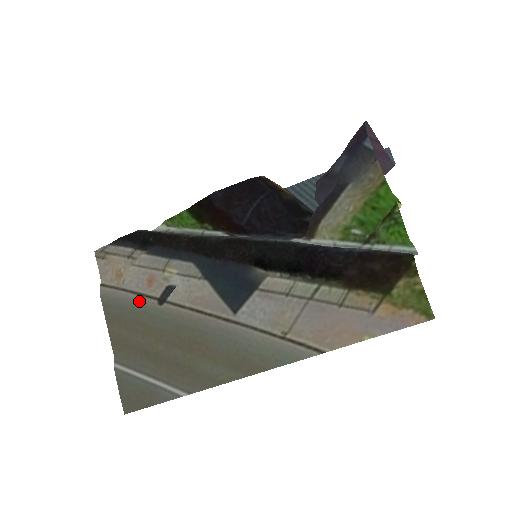
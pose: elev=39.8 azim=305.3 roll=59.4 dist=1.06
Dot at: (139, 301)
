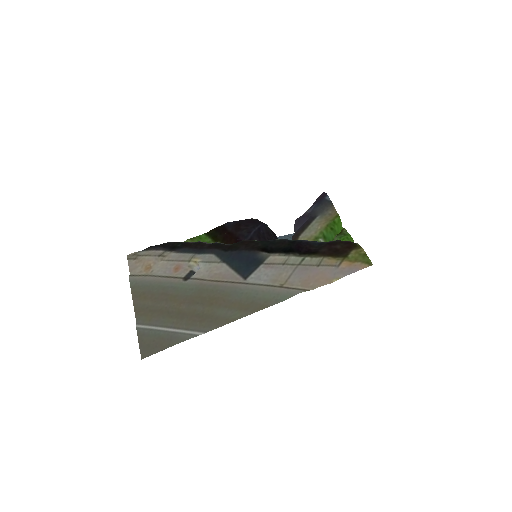
Dot at: (167, 280)
